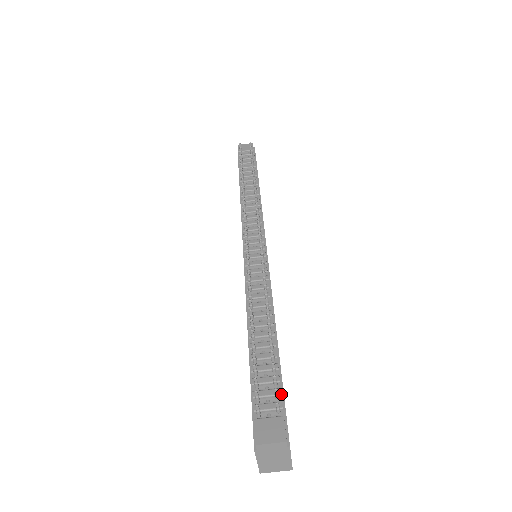
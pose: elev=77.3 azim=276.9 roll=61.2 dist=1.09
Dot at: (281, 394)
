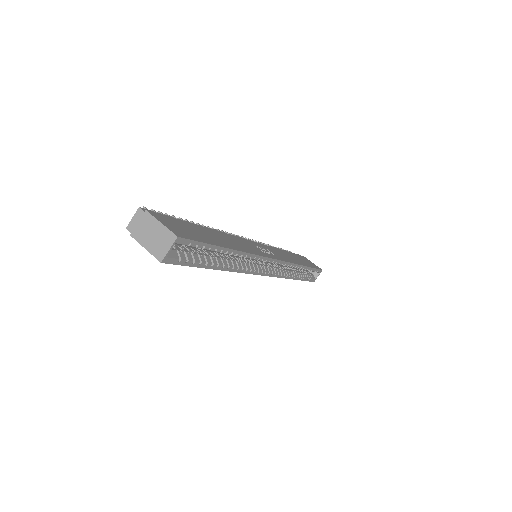
Dot at: (165, 215)
